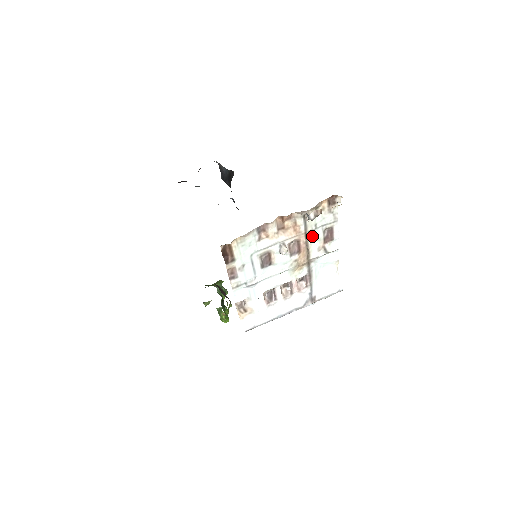
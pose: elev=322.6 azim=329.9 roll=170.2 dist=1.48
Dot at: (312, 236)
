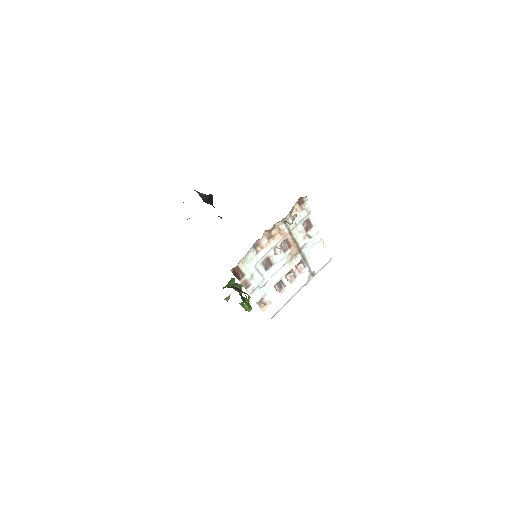
Dot at: (295, 232)
